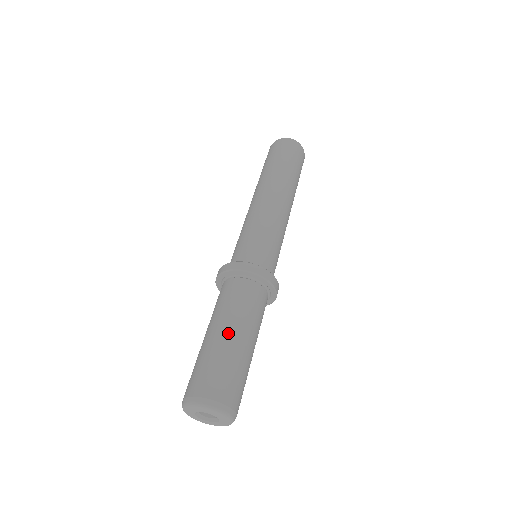
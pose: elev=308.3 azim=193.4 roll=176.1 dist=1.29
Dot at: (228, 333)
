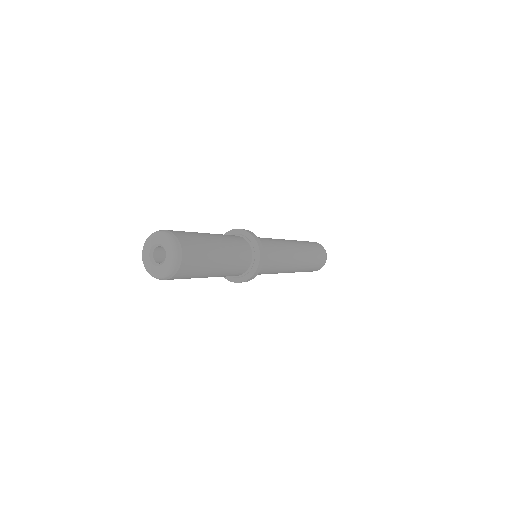
Dot at: occluded
